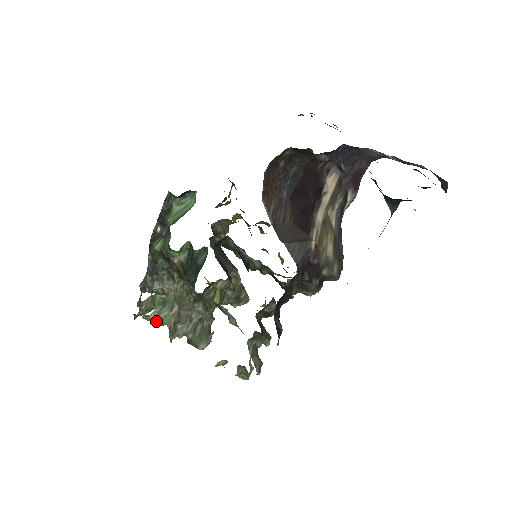
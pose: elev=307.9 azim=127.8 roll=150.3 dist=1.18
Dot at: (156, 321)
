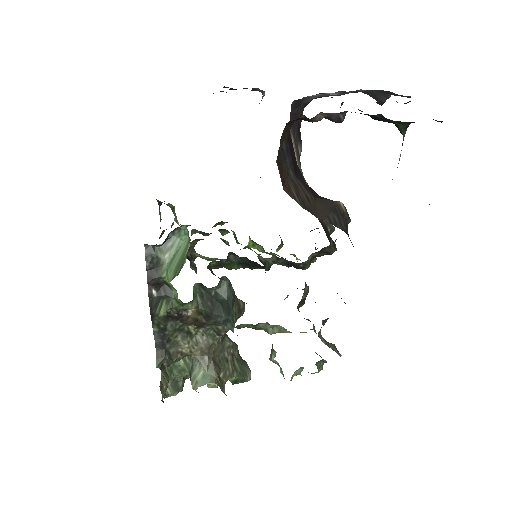
Dot at: (174, 392)
